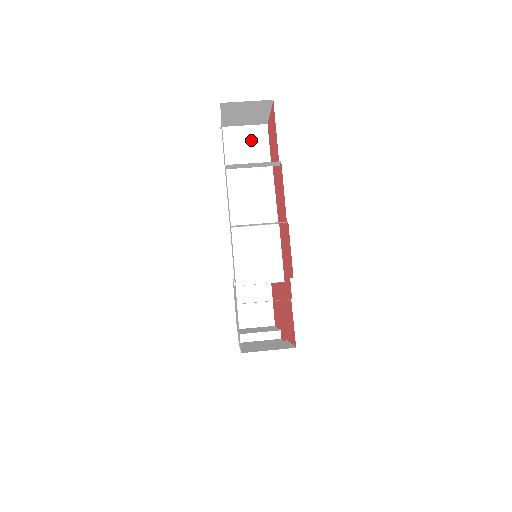
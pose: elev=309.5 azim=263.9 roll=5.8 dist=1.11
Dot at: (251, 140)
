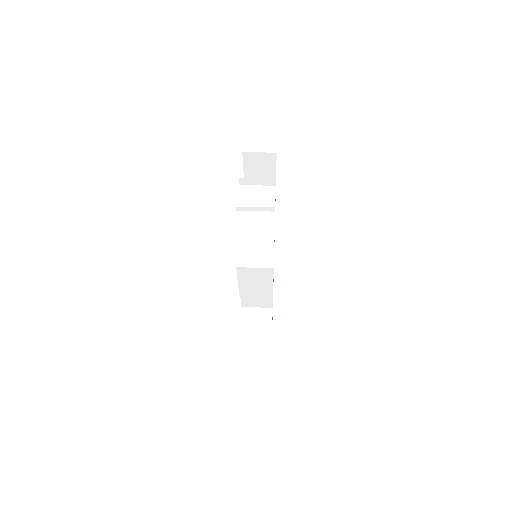
Dot at: (263, 189)
